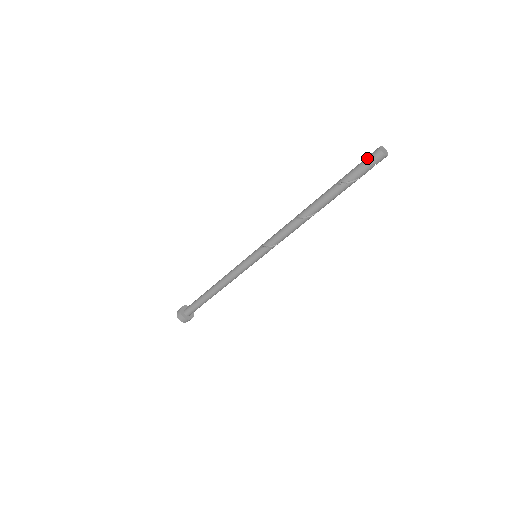
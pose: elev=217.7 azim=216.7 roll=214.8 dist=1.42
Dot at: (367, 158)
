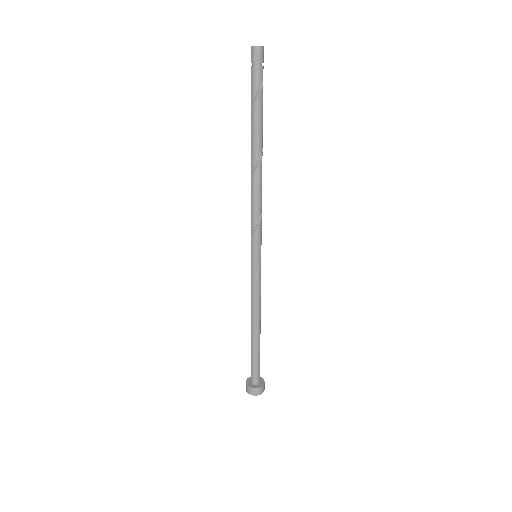
Dot at: (251, 66)
